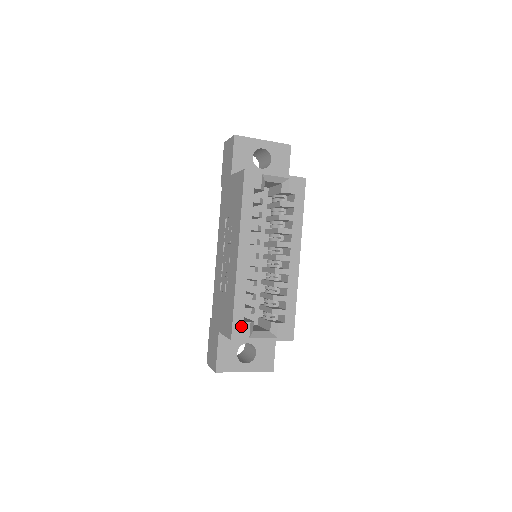
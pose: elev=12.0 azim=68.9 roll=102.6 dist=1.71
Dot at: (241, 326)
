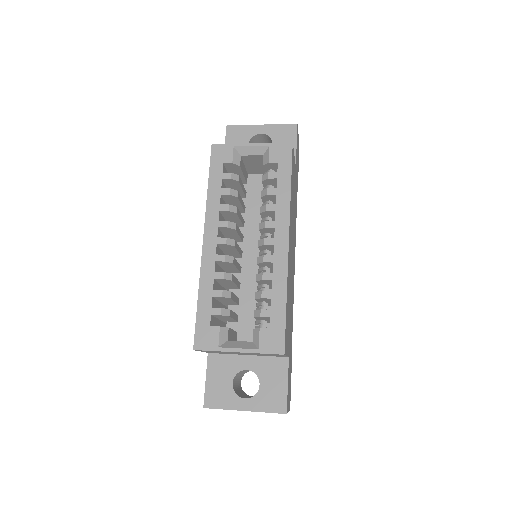
Dot at: (207, 331)
